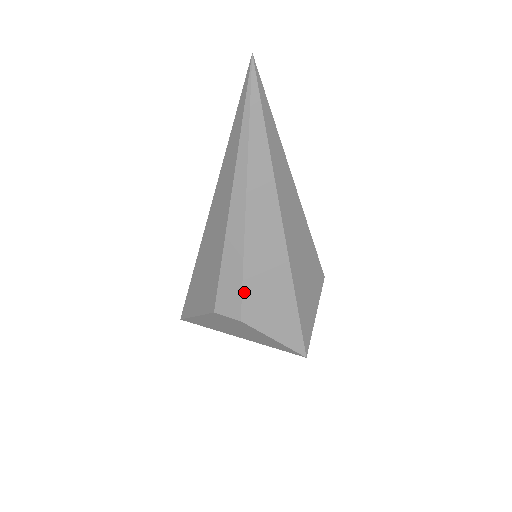
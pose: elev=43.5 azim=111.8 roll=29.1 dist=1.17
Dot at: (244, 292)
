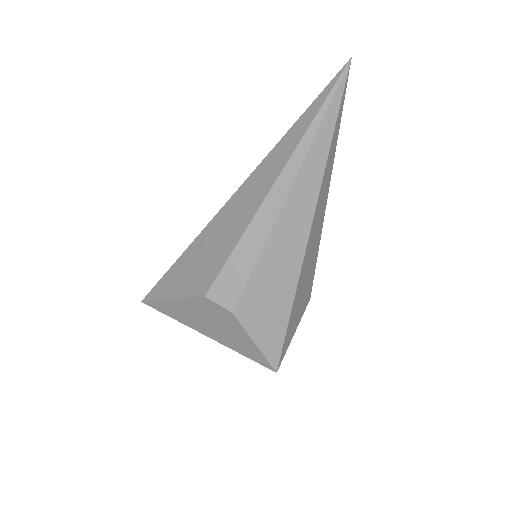
Dot at: (249, 283)
